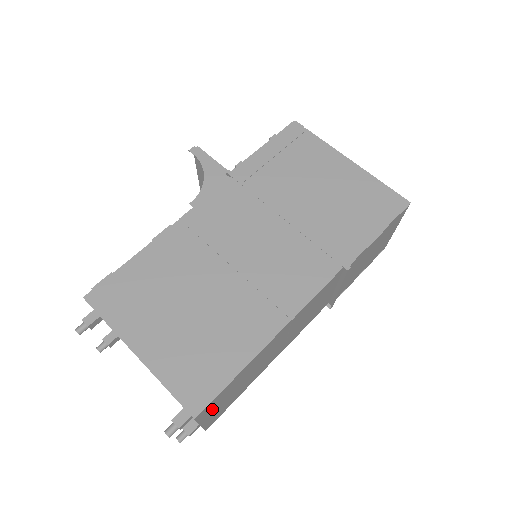
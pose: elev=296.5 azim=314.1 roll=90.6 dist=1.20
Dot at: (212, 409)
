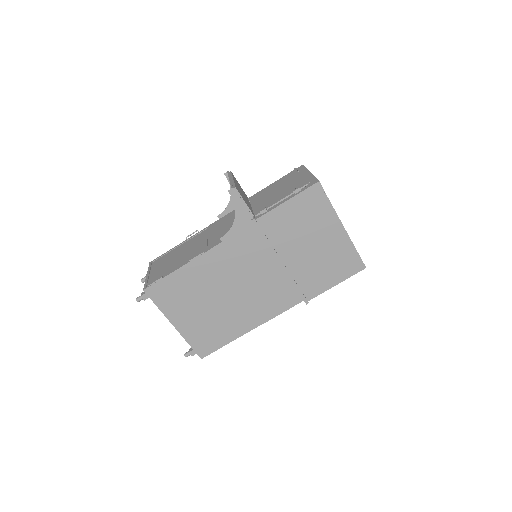
Dot at: occluded
